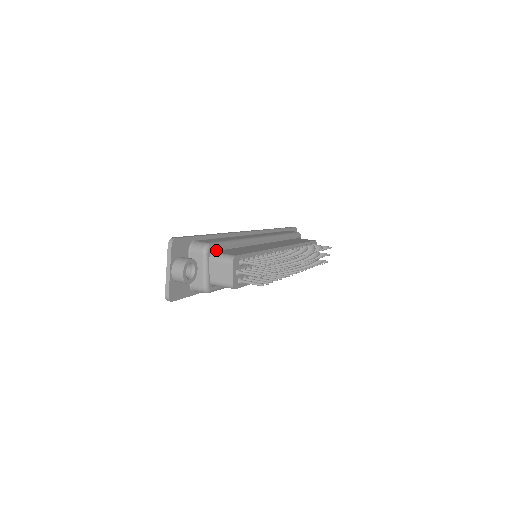
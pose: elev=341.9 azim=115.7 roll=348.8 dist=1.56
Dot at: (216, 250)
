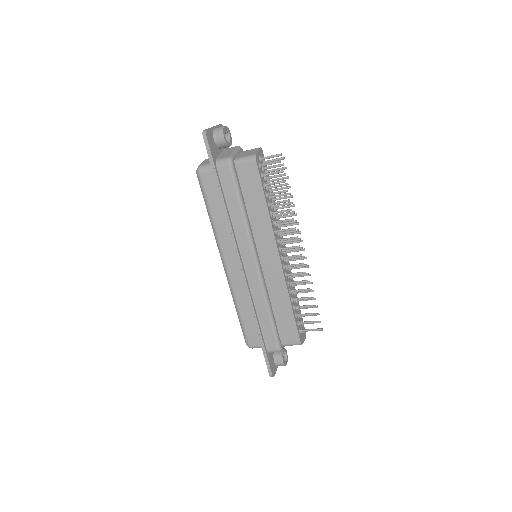
Dot at: occluded
